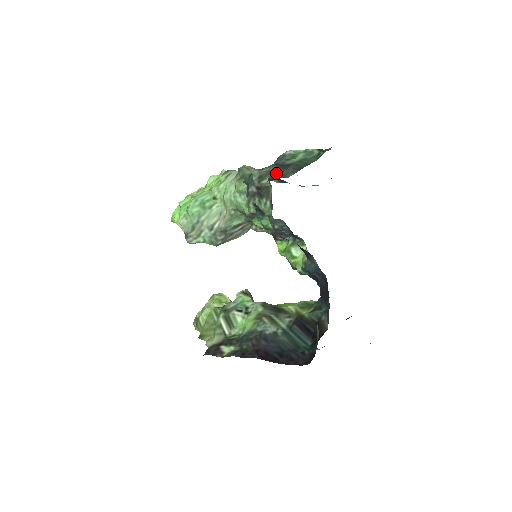
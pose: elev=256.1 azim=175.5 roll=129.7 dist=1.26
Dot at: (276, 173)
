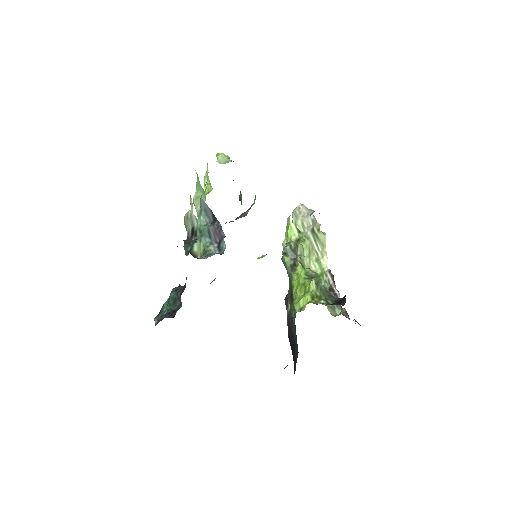
Dot at: occluded
